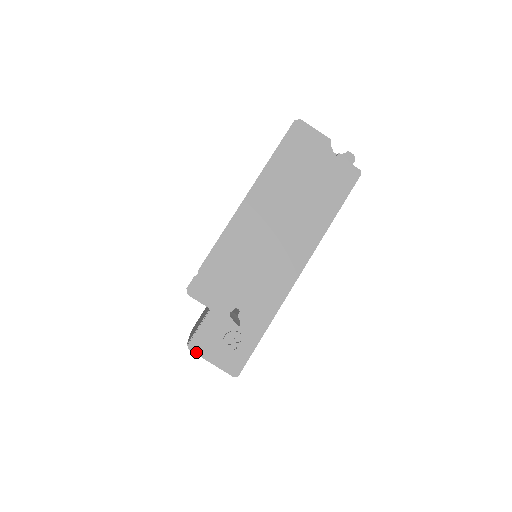
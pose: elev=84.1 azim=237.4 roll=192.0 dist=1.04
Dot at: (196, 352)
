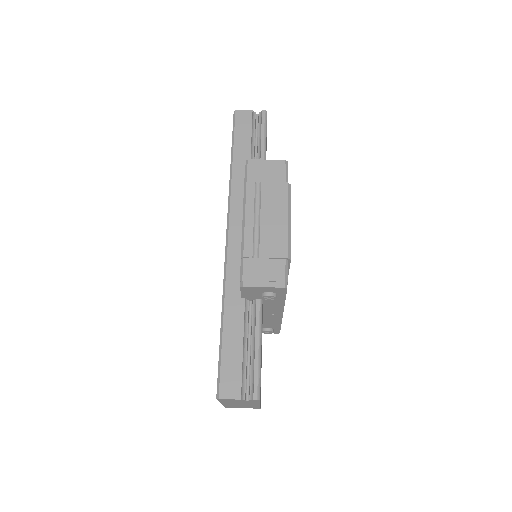
Dot at: (253, 160)
